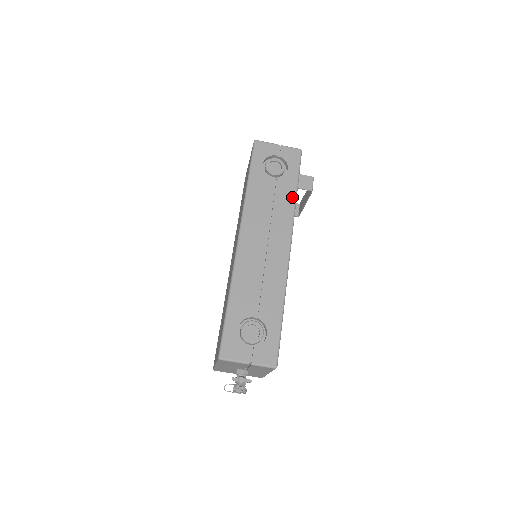
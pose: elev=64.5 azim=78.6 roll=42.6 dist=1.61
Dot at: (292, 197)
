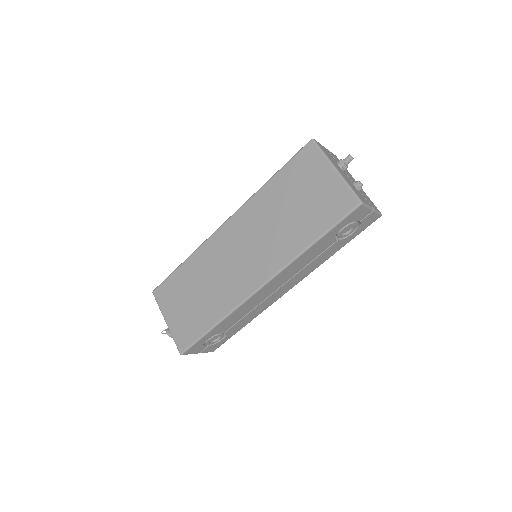
Dot at: (330, 256)
